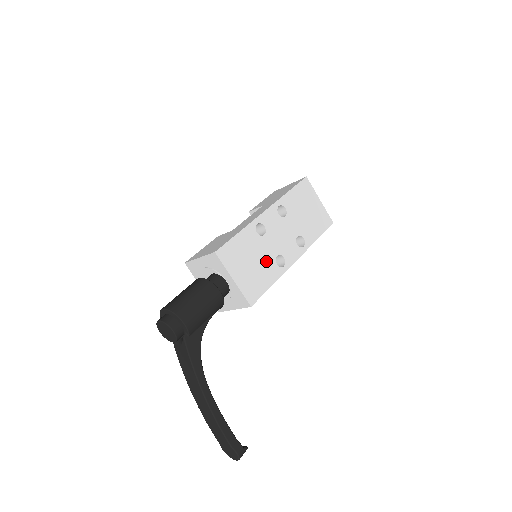
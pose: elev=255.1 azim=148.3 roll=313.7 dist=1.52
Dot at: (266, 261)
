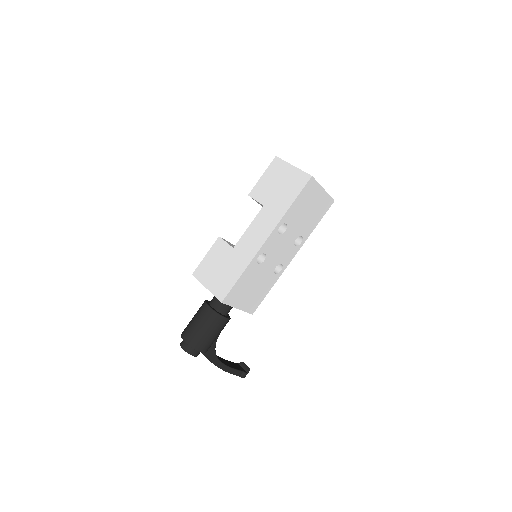
Dot at: (265, 278)
